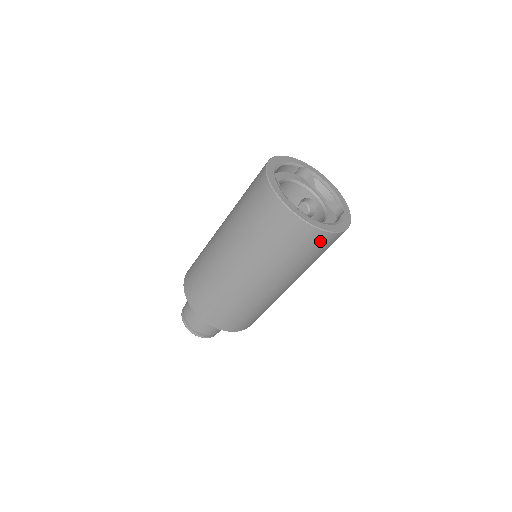
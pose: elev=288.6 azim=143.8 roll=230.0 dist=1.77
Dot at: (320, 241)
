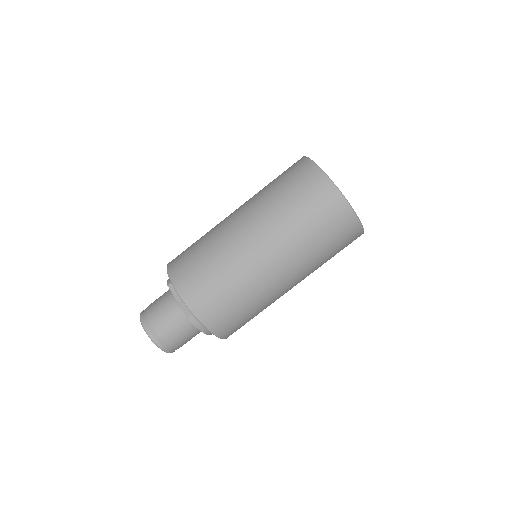
Dot at: (348, 229)
